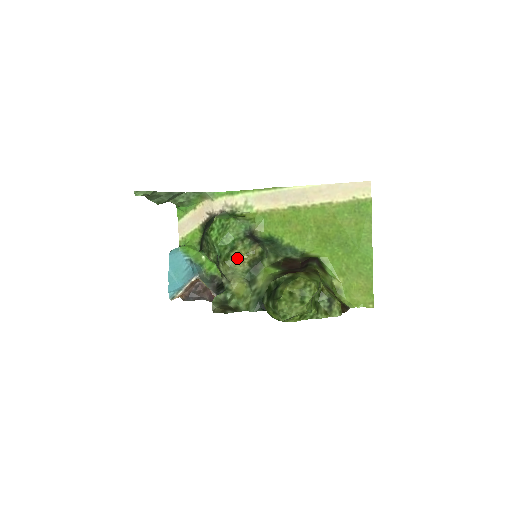
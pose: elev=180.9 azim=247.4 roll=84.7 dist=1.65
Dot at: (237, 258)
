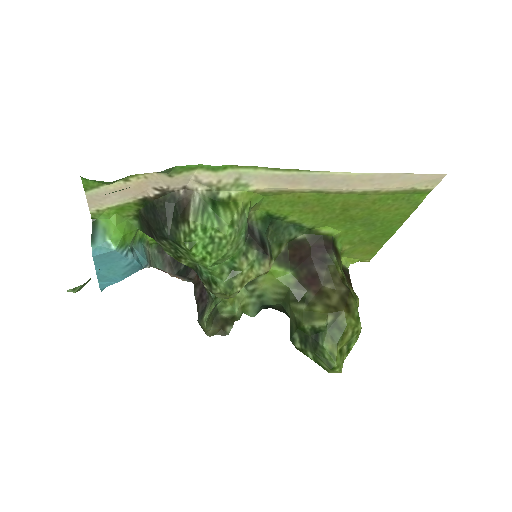
Dot at: occluded
